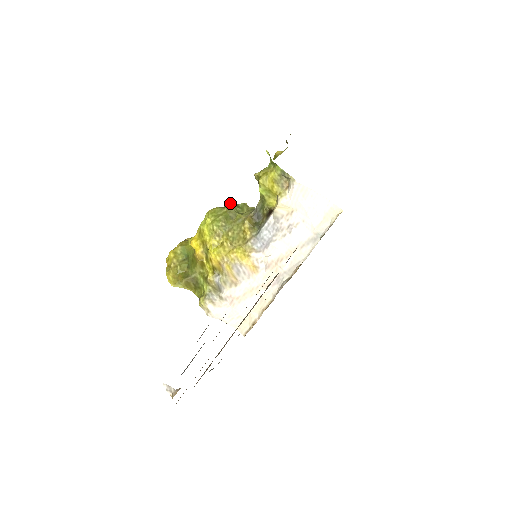
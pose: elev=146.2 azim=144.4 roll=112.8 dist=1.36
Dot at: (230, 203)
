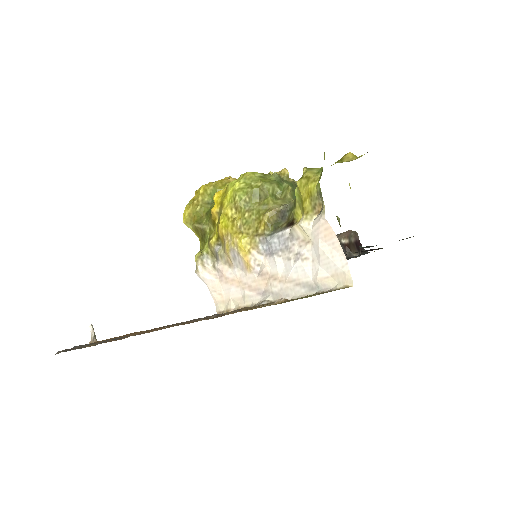
Dot at: (276, 175)
